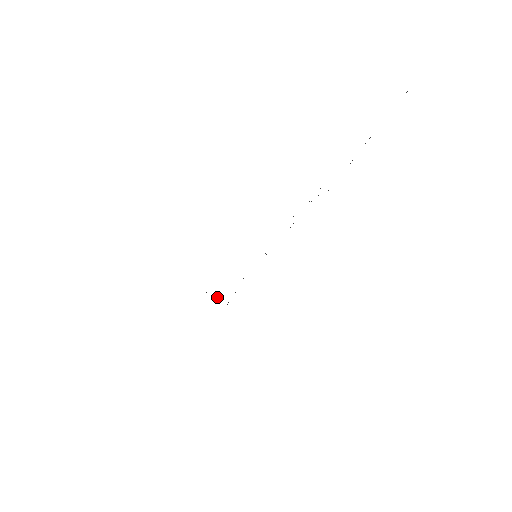
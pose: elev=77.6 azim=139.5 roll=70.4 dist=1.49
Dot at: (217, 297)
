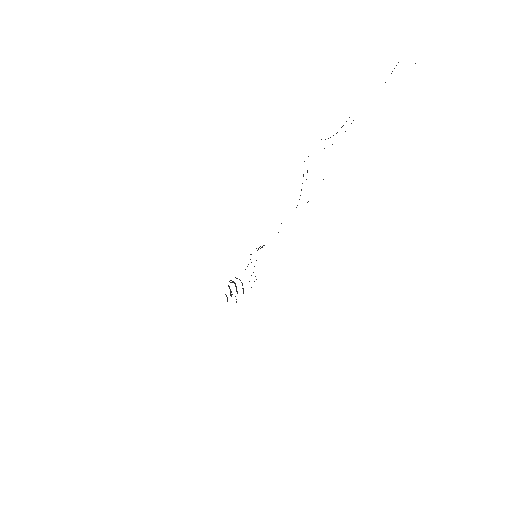
Dot at: occluded
